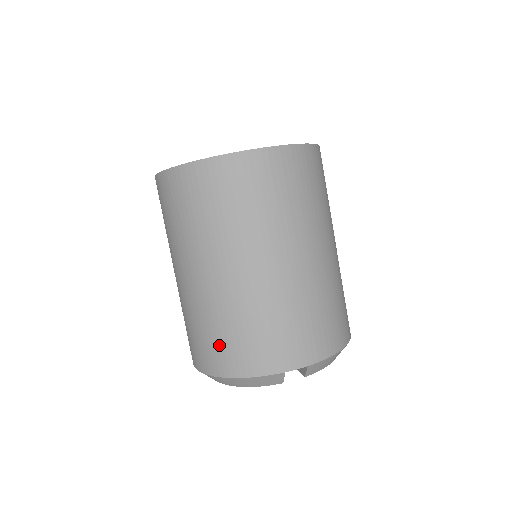
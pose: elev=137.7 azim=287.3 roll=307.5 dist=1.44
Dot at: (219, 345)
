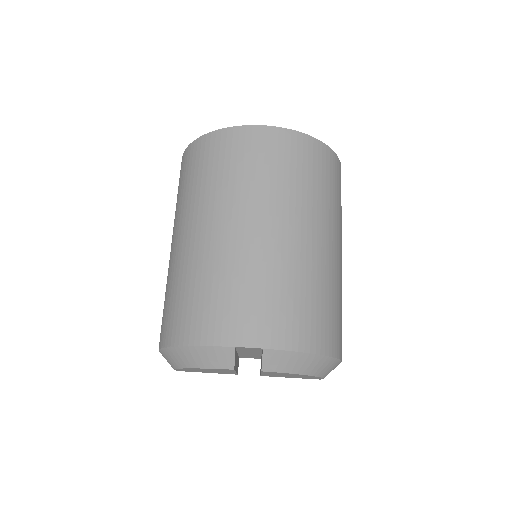
Dot at: (179, 309)
